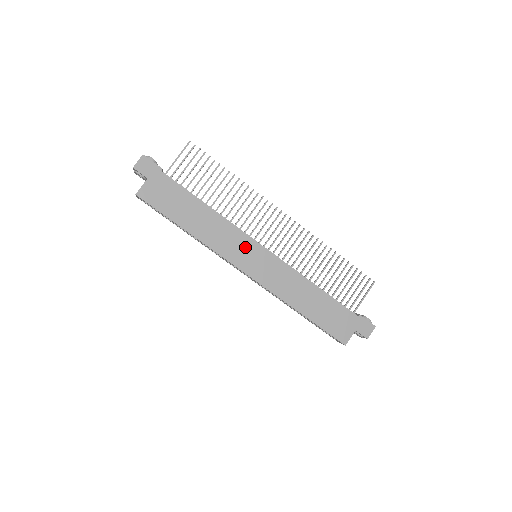
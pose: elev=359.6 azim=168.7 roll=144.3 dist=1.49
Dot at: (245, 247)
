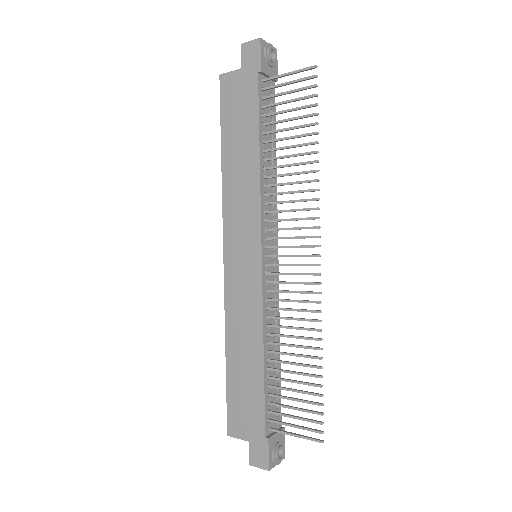
Dot at: (247, 233)
